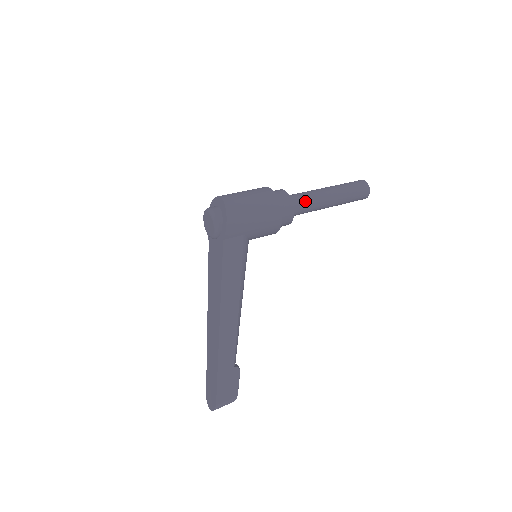
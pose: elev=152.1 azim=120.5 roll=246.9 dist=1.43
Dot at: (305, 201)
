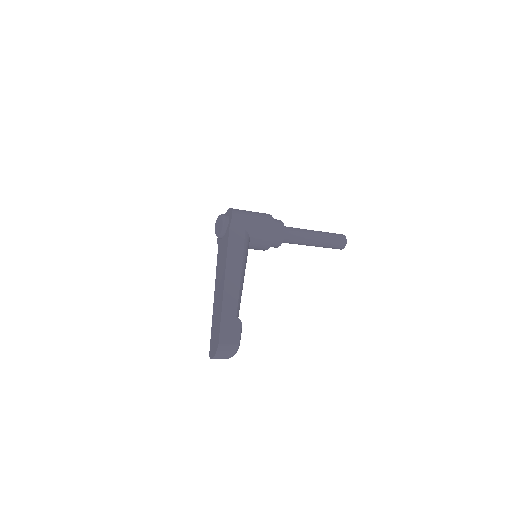
Dot at: (294, 229)
